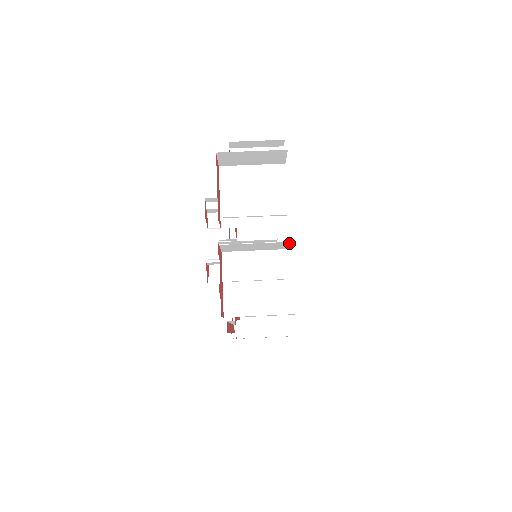
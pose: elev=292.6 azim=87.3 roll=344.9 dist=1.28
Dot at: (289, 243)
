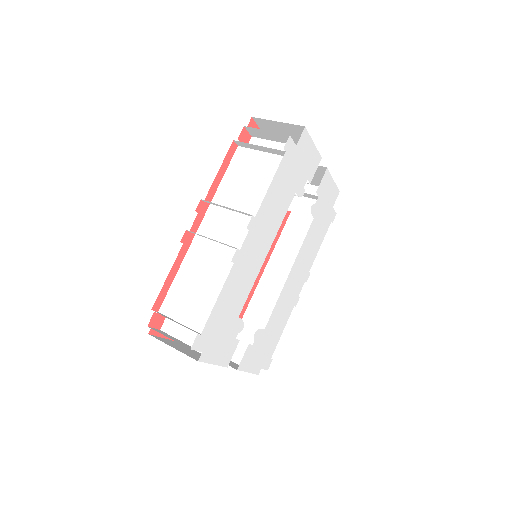
Dot at: (317, 163)
